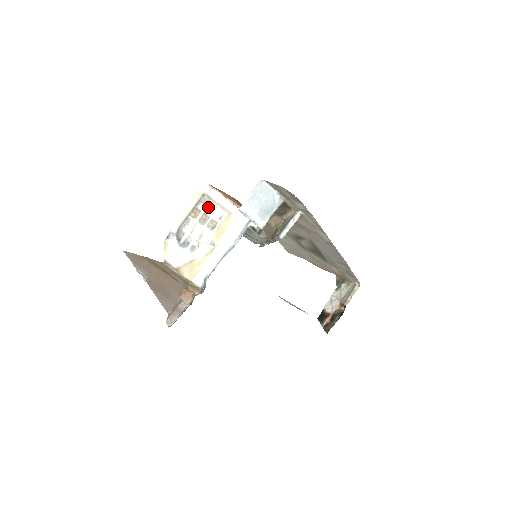
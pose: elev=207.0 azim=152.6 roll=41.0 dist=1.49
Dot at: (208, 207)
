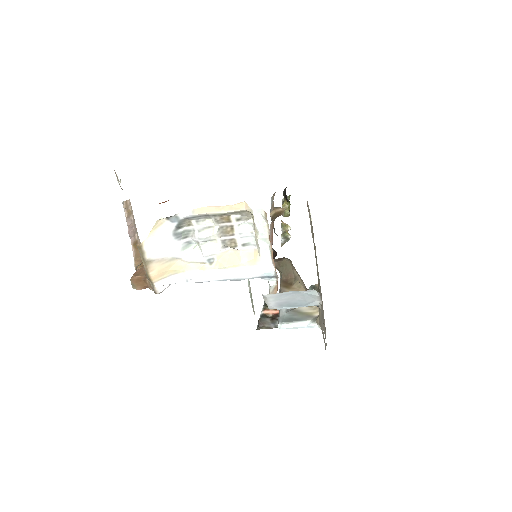
Dot at: (243, 223)
